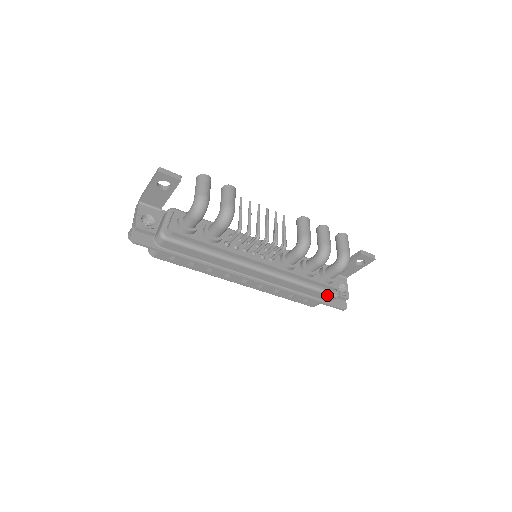
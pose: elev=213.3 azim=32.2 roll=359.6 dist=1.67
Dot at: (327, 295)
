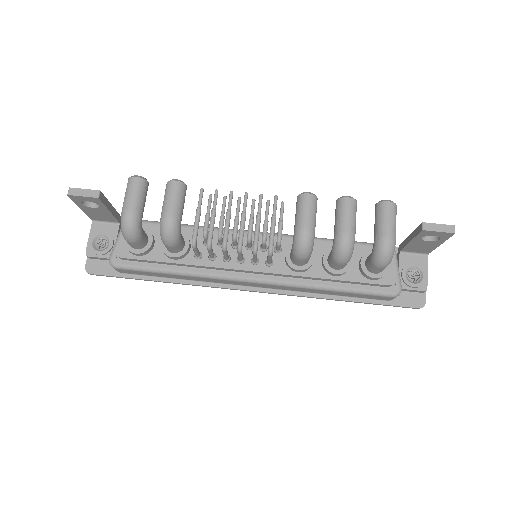
Dot at: (377, 296)
